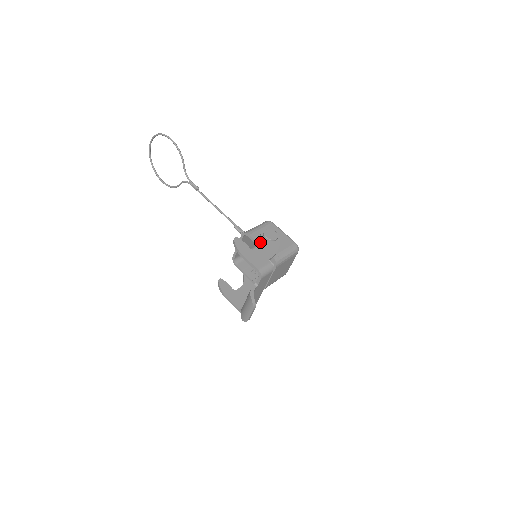
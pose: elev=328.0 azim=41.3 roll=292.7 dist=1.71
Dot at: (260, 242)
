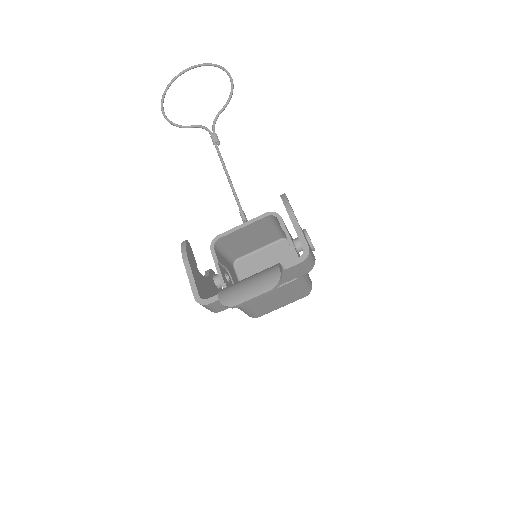
Dot at: occluded
